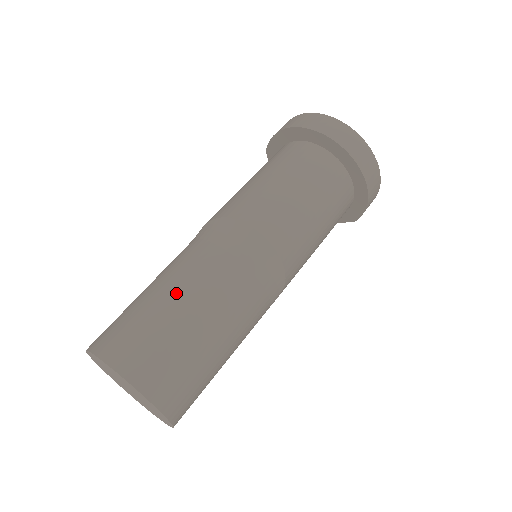
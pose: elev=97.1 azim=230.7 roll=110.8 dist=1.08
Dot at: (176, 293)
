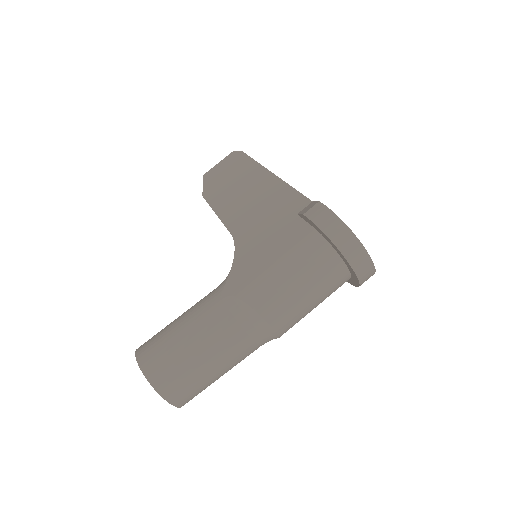
Dot at: (209, 358)
